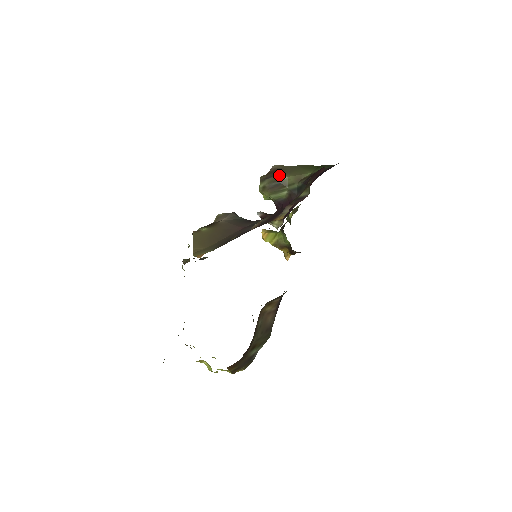
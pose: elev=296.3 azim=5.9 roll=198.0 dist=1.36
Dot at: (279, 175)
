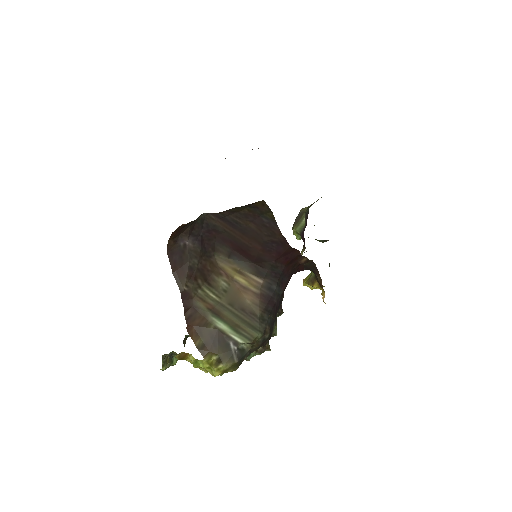
Dot at: (302, 209)
